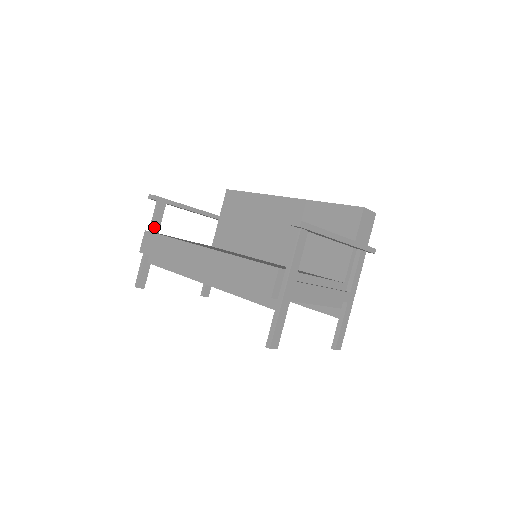
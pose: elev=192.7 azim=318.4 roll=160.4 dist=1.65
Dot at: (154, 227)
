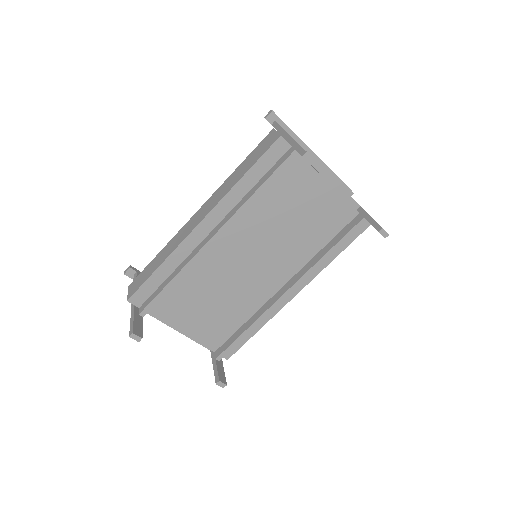
Dot at: occluded
